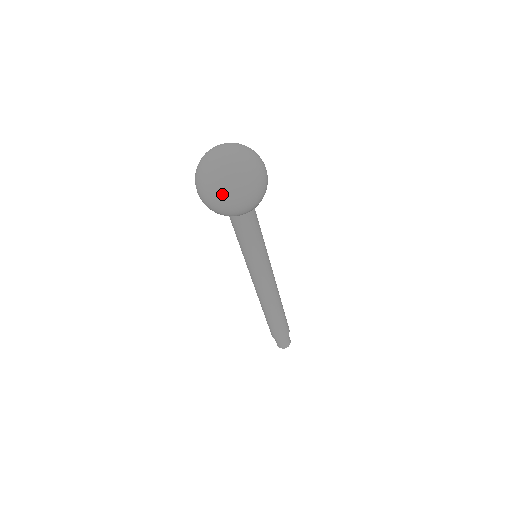
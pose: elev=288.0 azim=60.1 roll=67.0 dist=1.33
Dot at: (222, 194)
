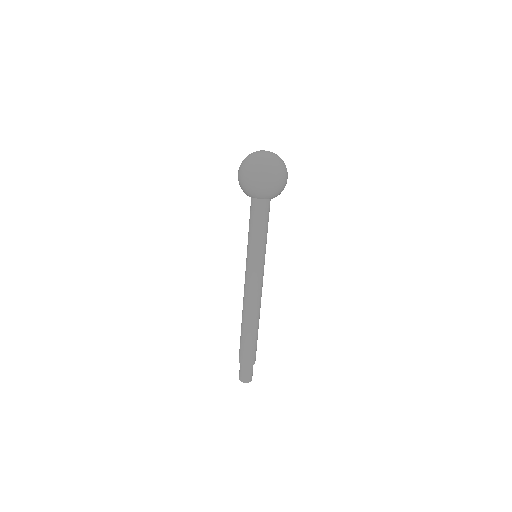
Dot at: (271, 171)
